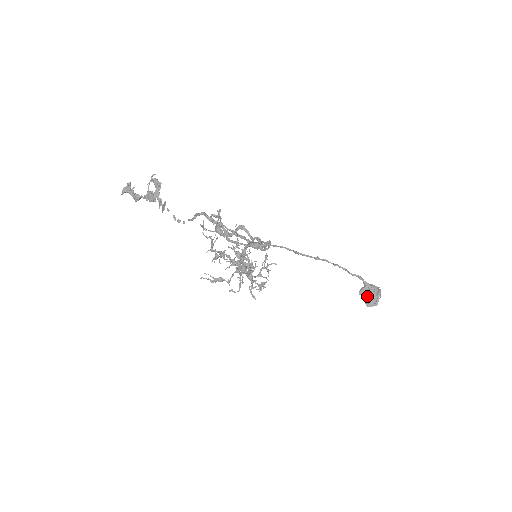
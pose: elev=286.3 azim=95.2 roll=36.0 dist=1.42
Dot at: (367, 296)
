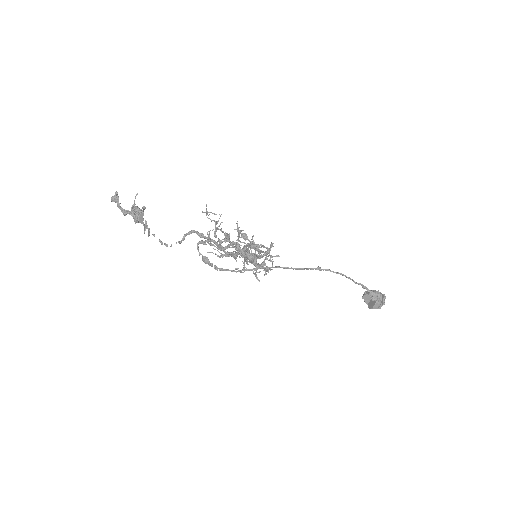
Dot at: (370, 301)
